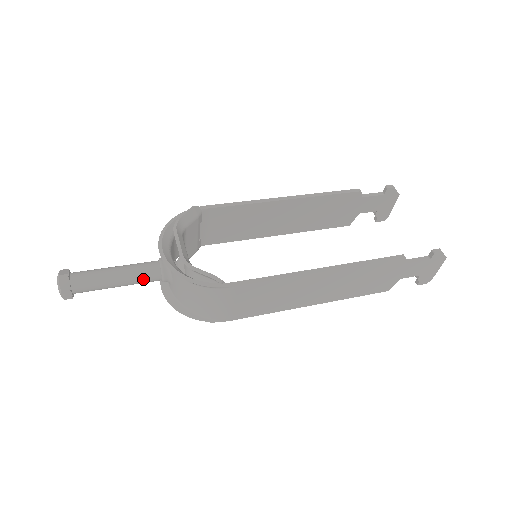
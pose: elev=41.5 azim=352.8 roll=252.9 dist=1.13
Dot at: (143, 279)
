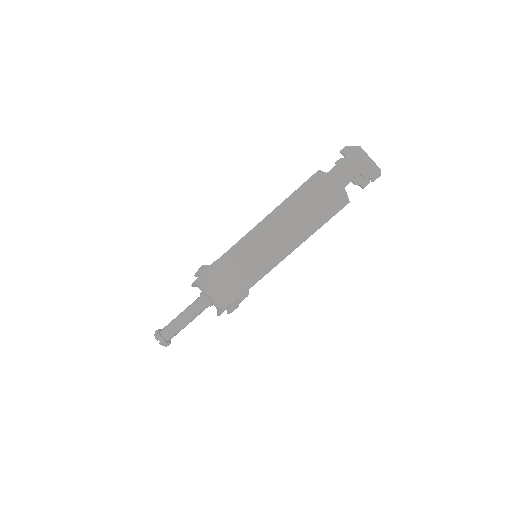
Dot at: (194, 308)
